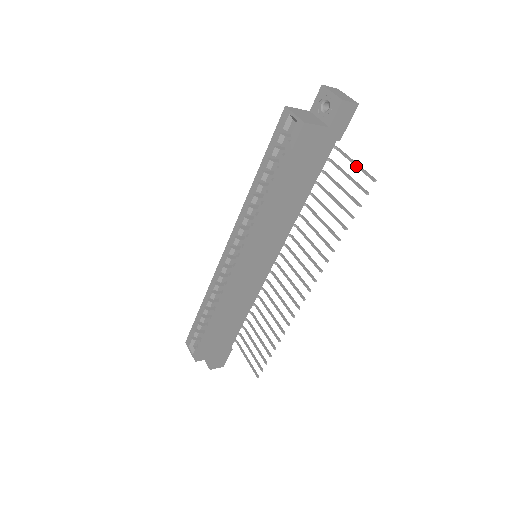
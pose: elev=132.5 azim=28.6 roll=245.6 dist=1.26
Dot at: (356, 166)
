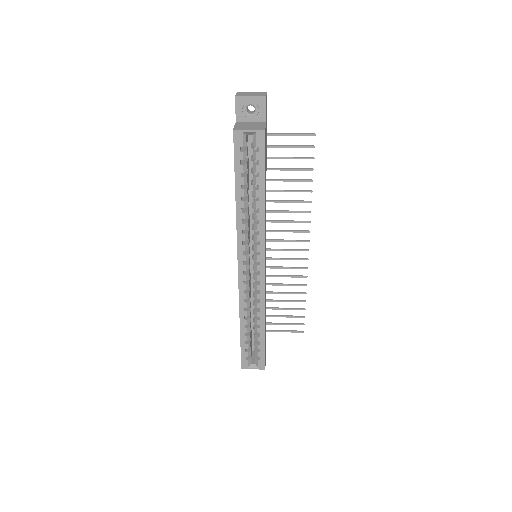
Dot at: (292, 135)
